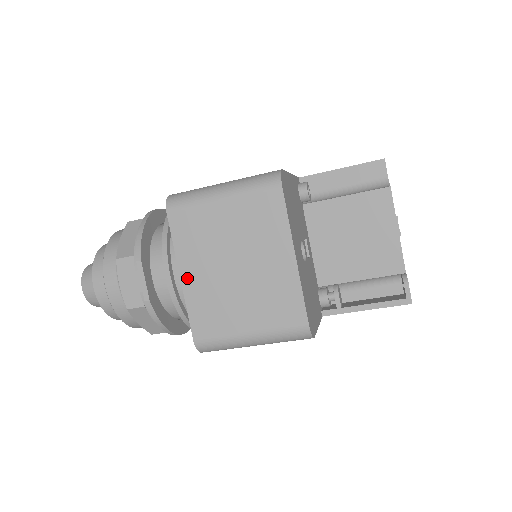
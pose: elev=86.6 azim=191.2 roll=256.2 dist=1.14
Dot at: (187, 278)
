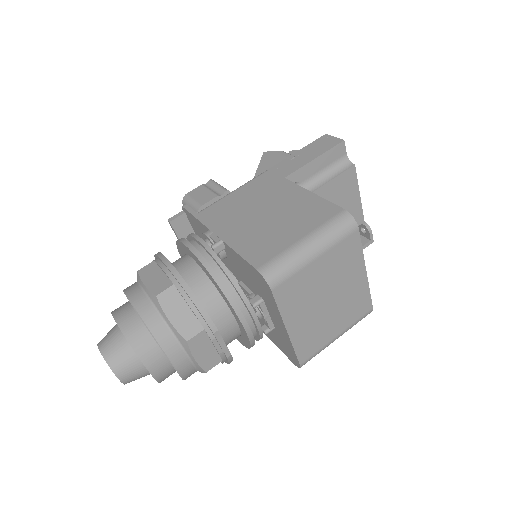
Dot at: (292, 328)
